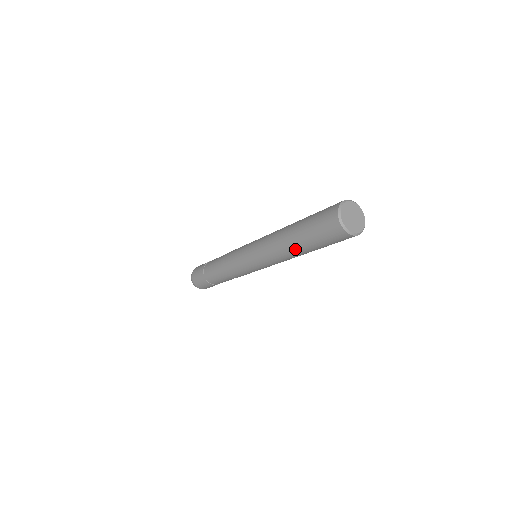
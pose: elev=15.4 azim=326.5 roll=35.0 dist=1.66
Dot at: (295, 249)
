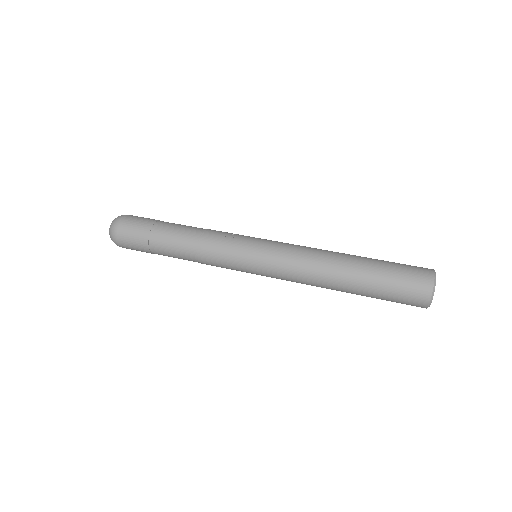
Dot at: occluded
